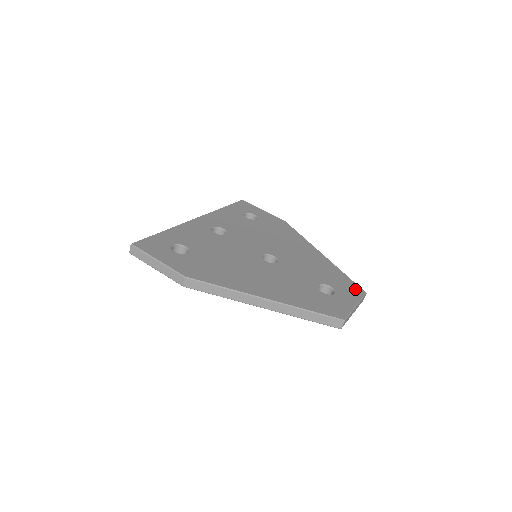
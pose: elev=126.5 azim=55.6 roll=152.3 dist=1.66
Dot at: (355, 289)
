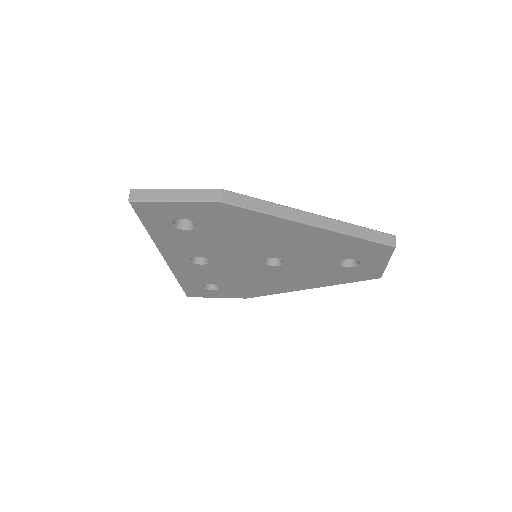
Dot at: occluded
